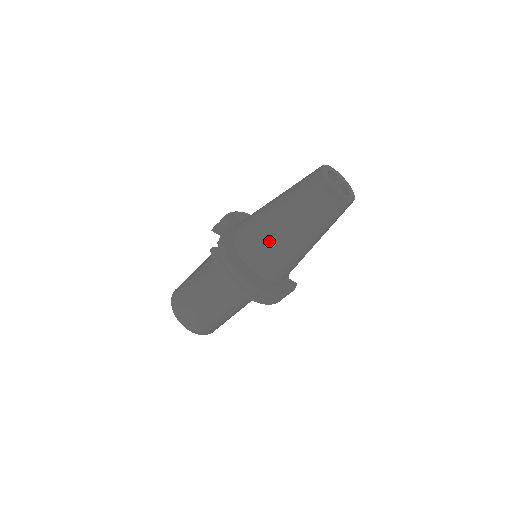
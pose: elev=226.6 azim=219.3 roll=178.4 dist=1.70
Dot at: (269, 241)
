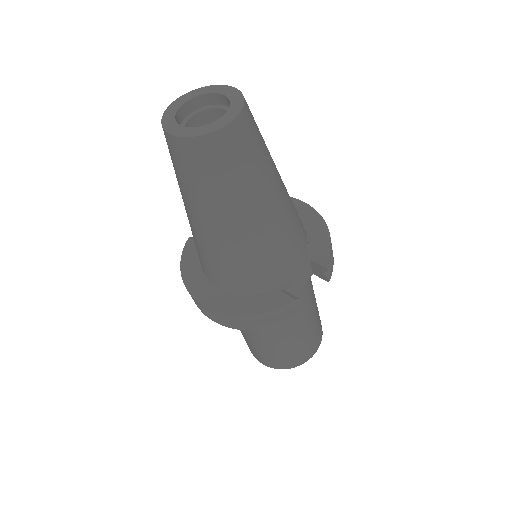
Dot at: occluded
